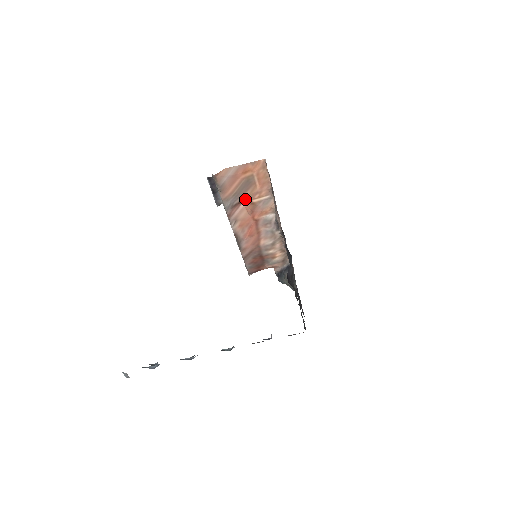
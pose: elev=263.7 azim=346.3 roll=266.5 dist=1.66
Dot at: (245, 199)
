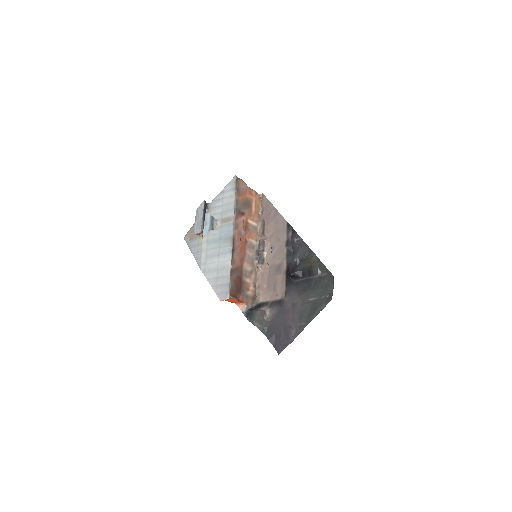
Dot at: (245, 214)
